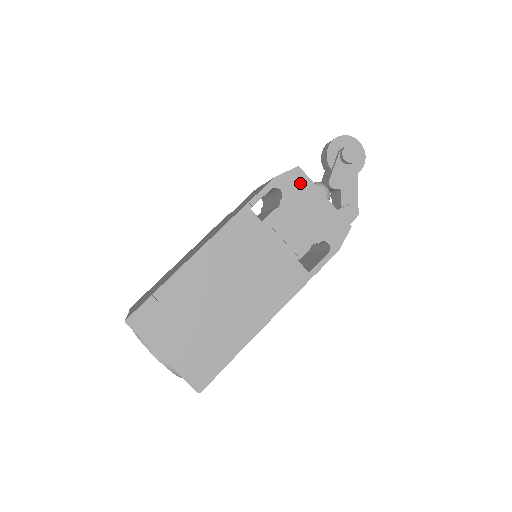
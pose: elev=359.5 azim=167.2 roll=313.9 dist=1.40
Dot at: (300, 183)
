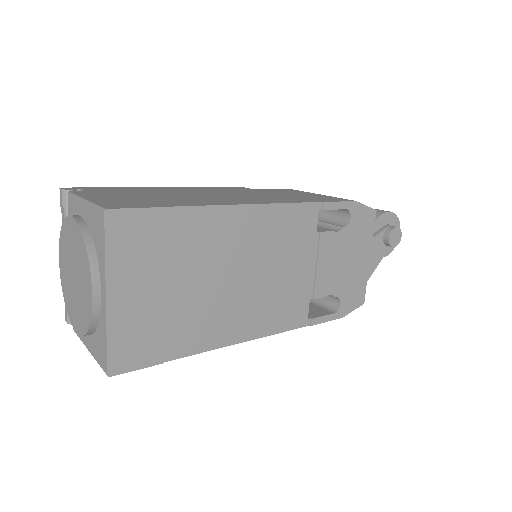
Dot at: (366, 227)
